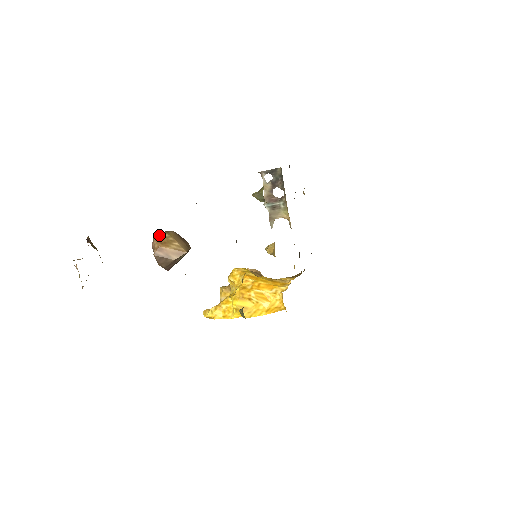
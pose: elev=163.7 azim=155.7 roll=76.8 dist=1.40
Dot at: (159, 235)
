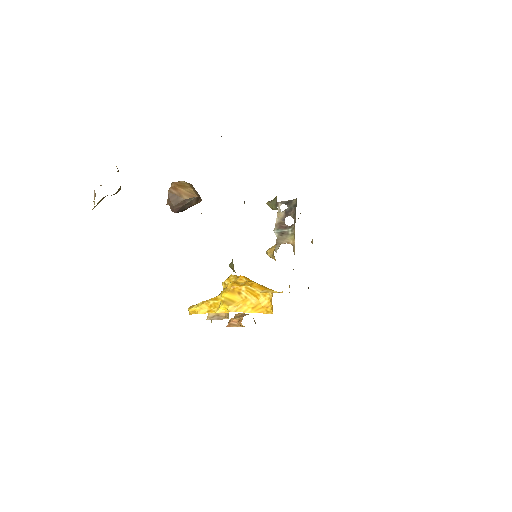
Dot at: (178, 181)
